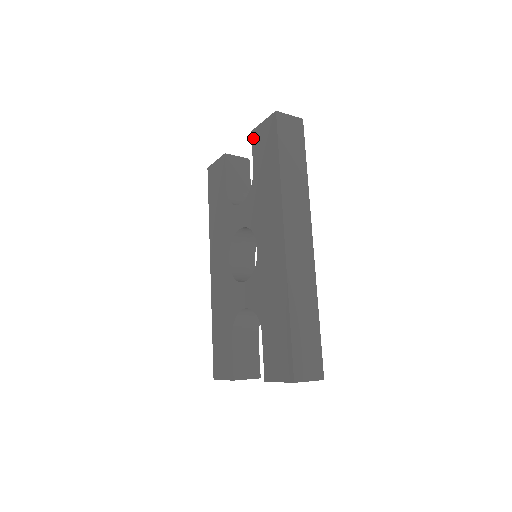
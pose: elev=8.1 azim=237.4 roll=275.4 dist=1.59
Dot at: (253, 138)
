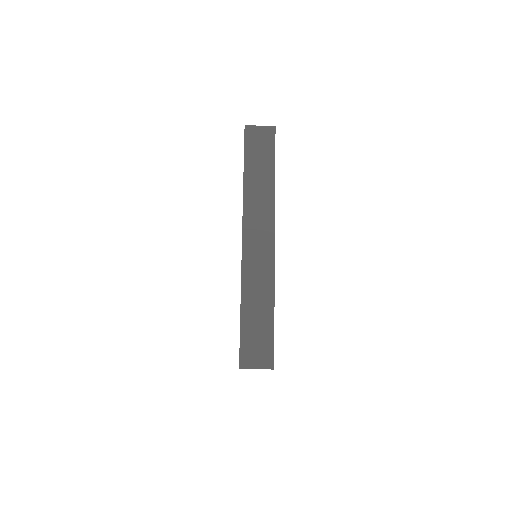
Dot at: occluded
